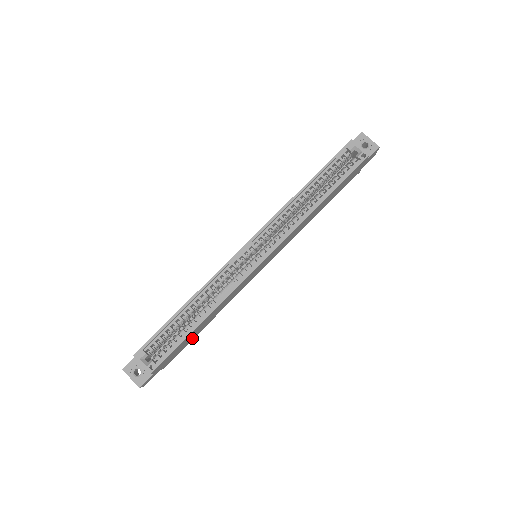
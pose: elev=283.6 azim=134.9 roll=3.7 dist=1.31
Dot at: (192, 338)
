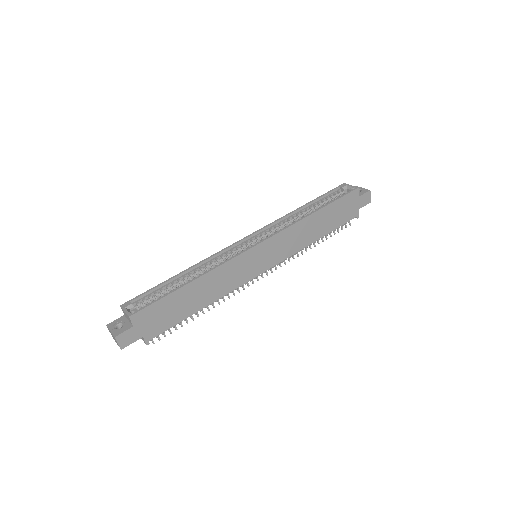
Dot at: (182, 316)
